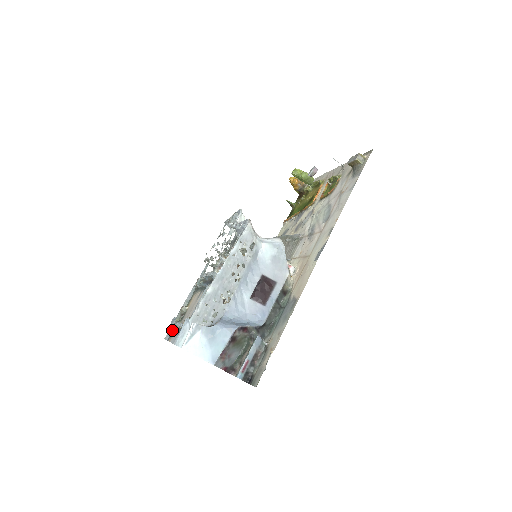
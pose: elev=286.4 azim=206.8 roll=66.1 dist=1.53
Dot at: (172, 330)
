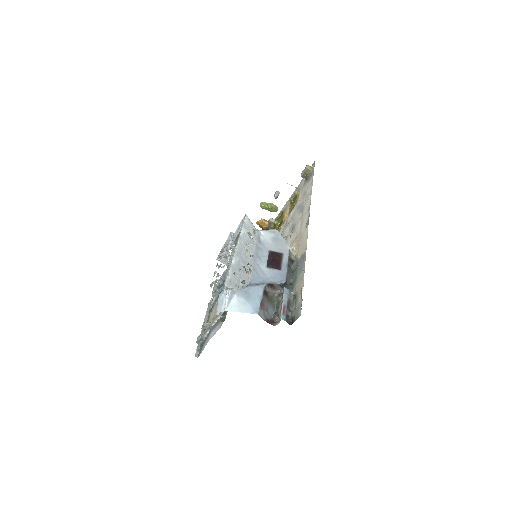
Dot at: (199, 348)
